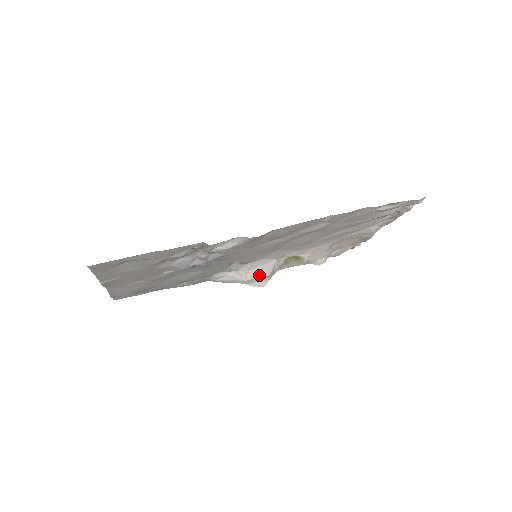
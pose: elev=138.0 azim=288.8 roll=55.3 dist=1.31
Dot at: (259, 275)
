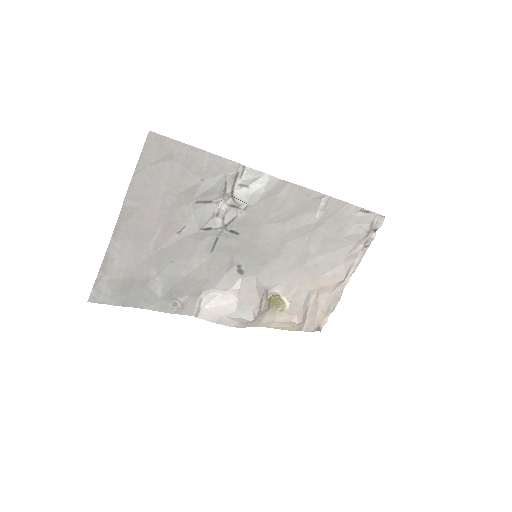
Dot at: (251, 298)
